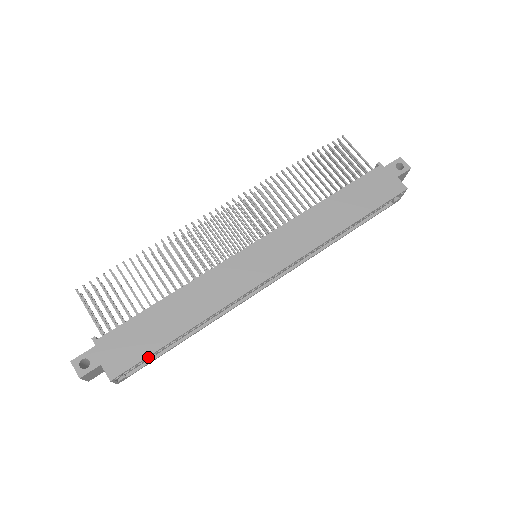
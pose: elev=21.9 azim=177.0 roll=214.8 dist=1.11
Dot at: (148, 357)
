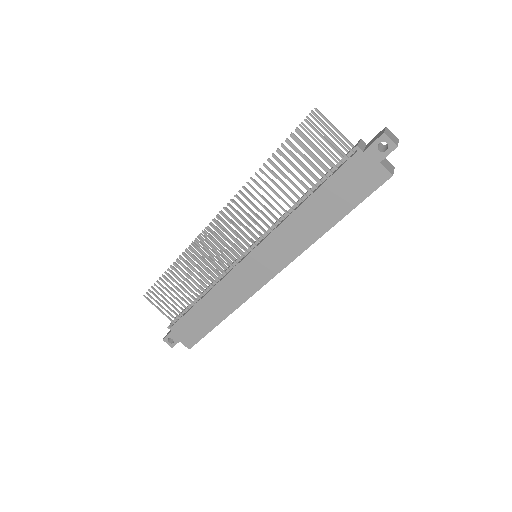
Dot at: occluded
